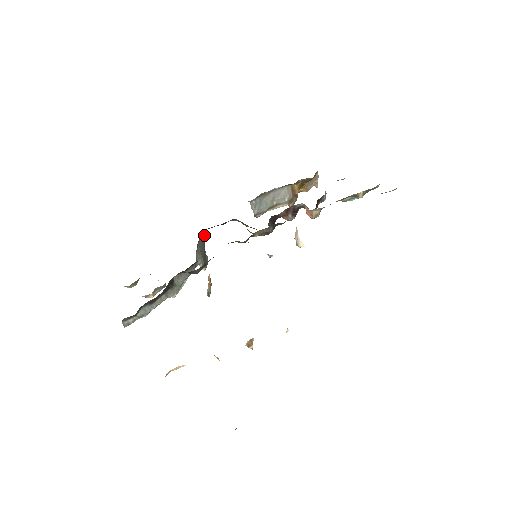
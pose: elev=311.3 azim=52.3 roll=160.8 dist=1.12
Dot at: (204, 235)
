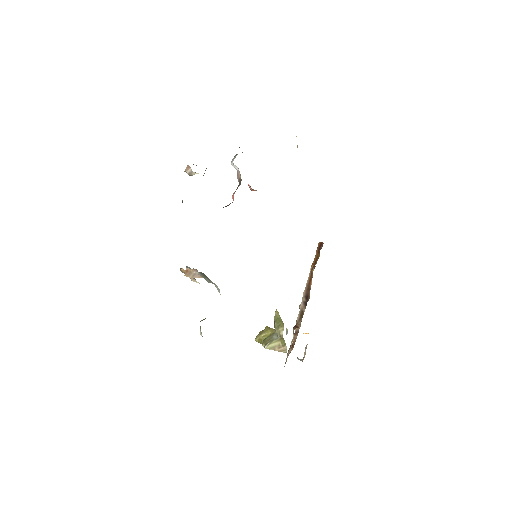
Dot at: occluded
